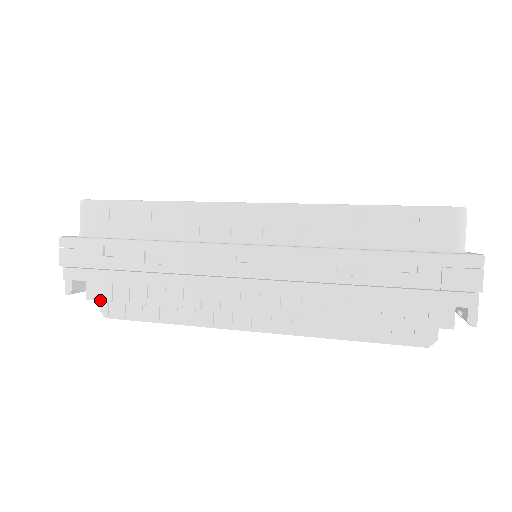
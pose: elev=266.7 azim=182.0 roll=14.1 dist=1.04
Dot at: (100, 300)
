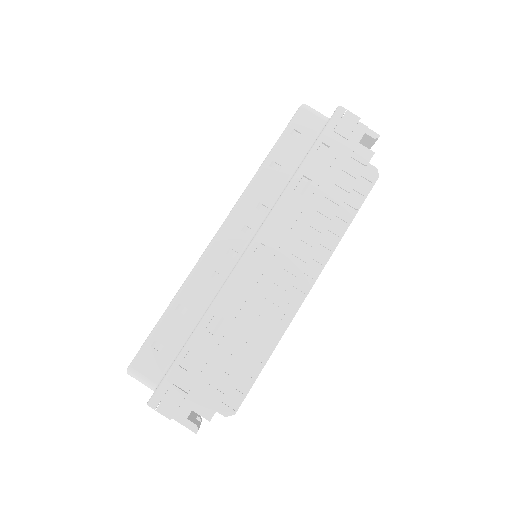
Dot at: (218, 407)
